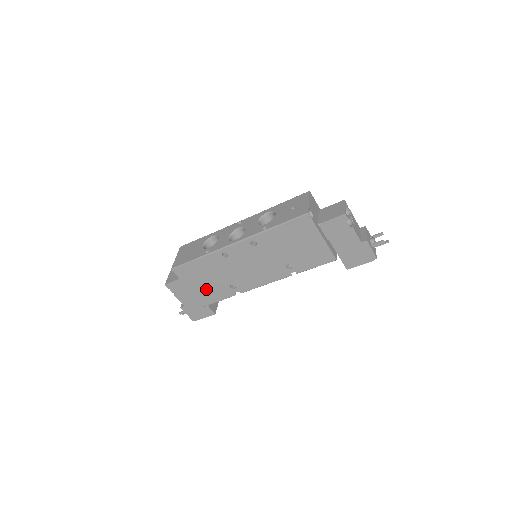
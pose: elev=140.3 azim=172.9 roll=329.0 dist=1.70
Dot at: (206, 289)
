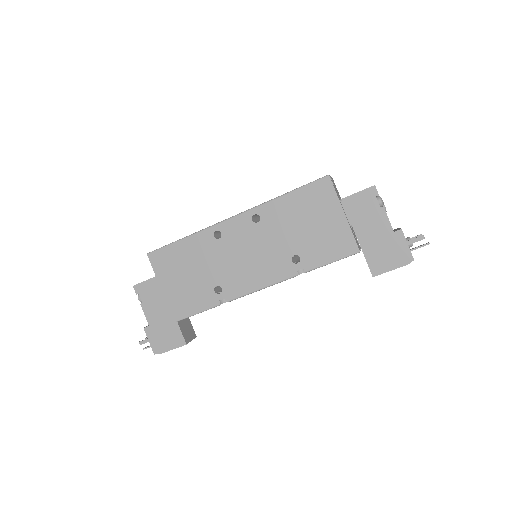
Dot at: (183, 291)
